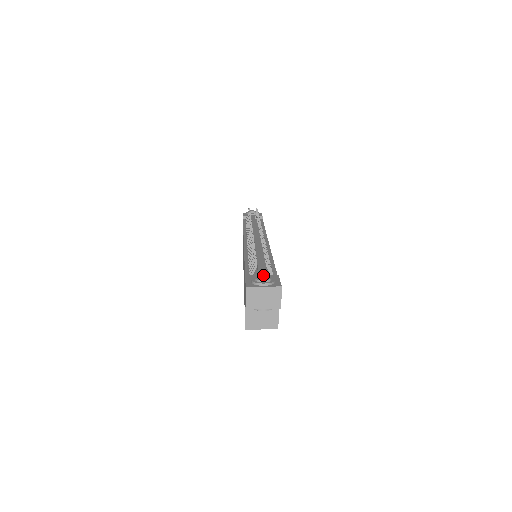
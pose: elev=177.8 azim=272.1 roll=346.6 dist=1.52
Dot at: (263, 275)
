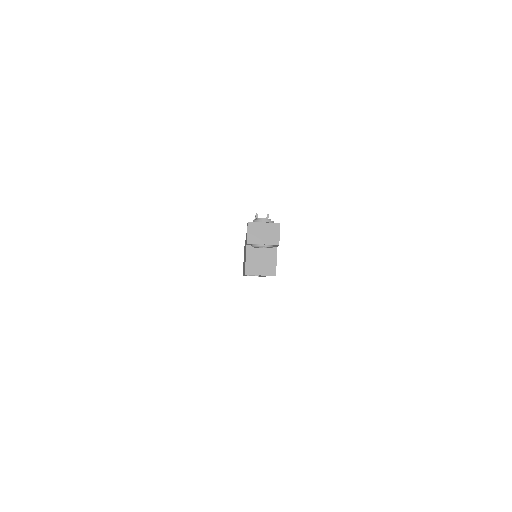
Dot at: occluded
